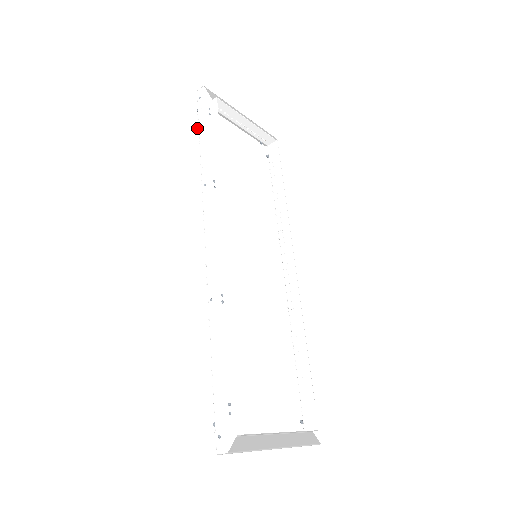
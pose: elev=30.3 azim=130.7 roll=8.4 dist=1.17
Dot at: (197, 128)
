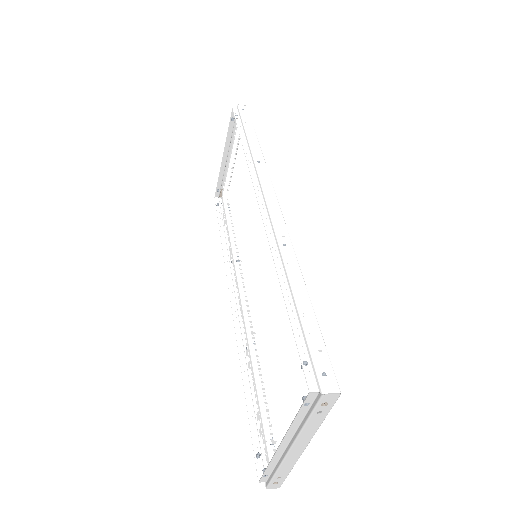
Dot at: (237, 125)
